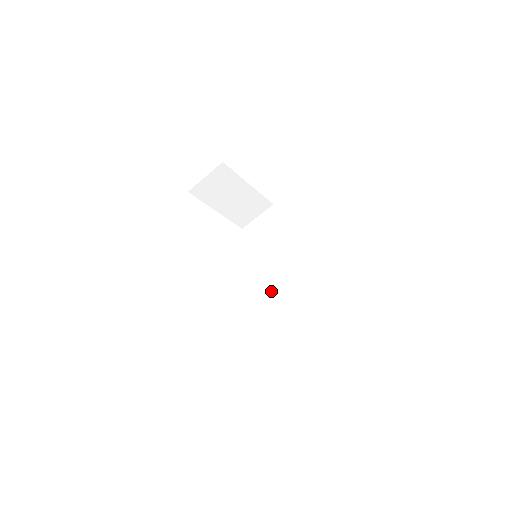
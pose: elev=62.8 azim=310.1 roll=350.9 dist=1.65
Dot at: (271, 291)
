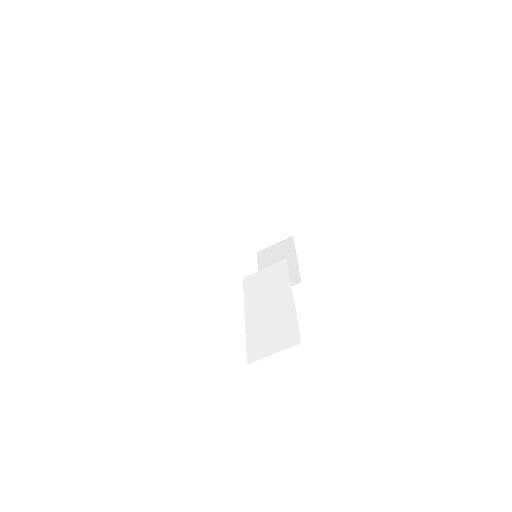
Dot at: (260, 292)
